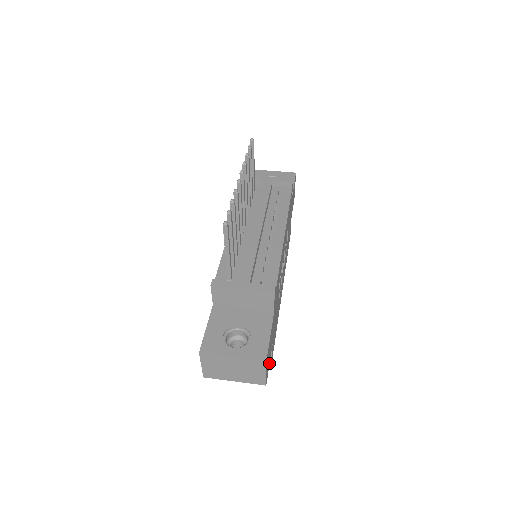
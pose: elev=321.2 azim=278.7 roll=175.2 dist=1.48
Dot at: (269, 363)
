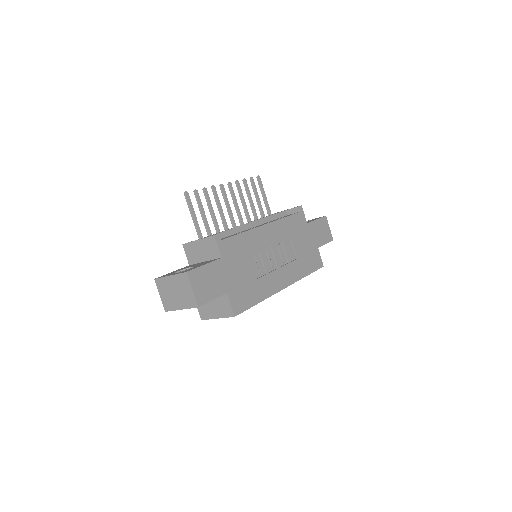
Dot at: (212, 299)
